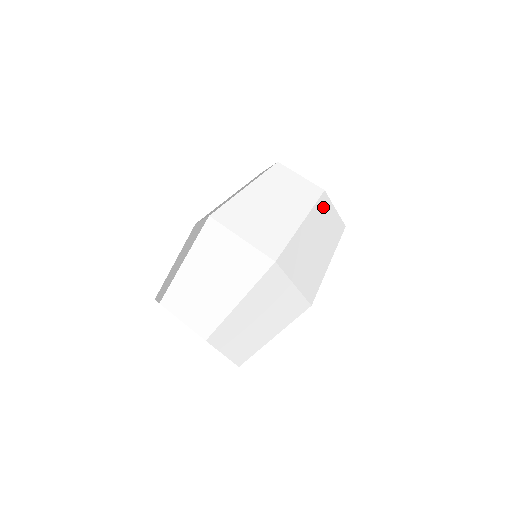
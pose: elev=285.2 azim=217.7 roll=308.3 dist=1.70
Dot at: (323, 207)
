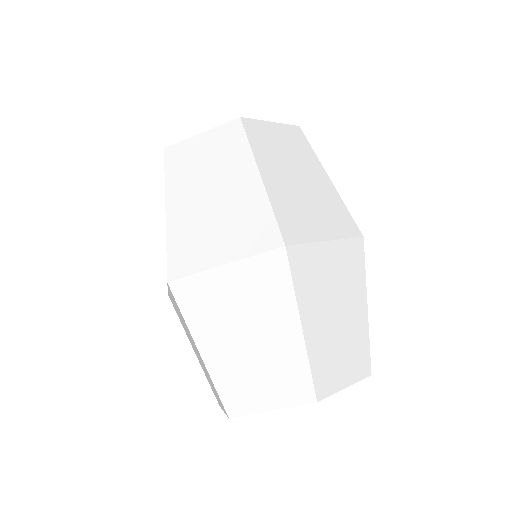
Dot at: occluded
